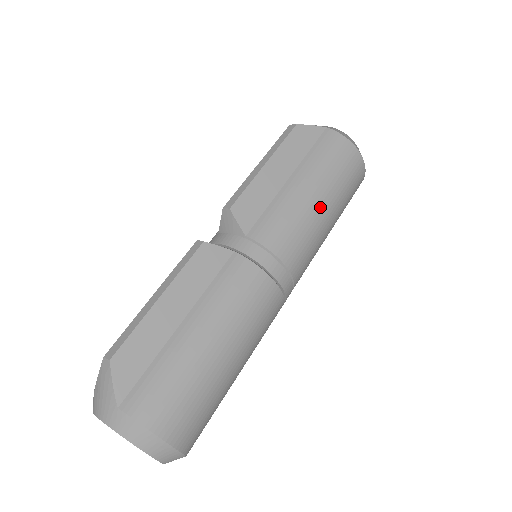
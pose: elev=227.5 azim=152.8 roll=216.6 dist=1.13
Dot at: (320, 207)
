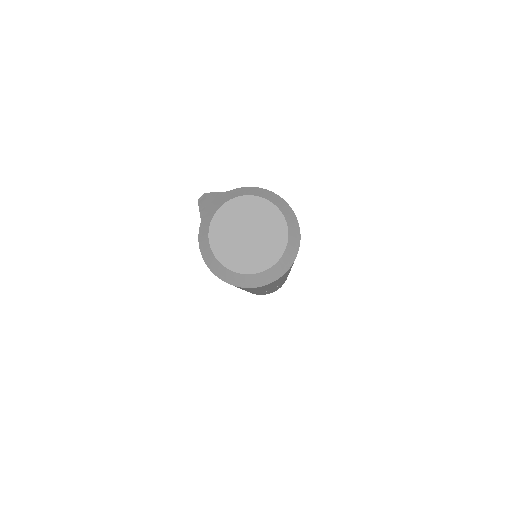
Dot at: occluded
